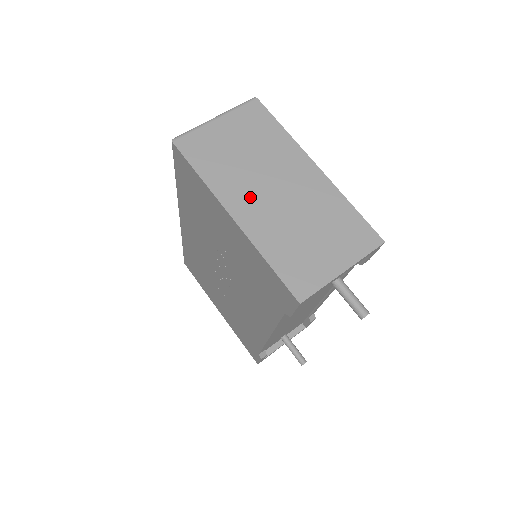
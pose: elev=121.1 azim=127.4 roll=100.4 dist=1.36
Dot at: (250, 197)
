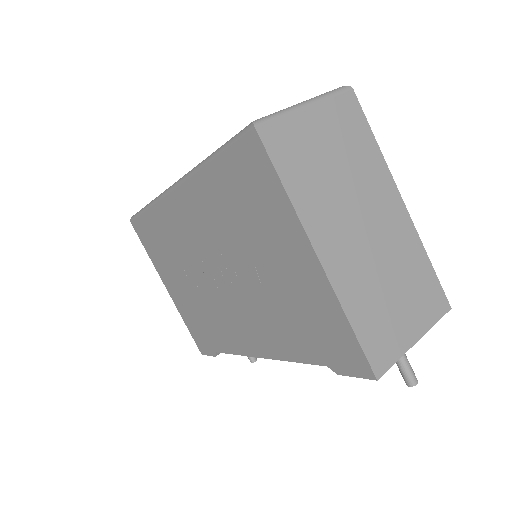
Dot at: (338, 232)
